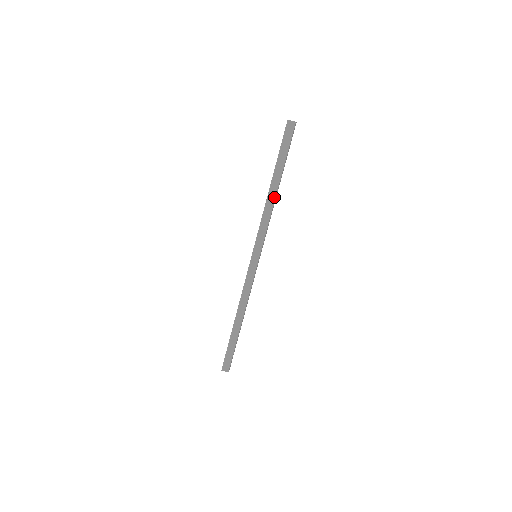
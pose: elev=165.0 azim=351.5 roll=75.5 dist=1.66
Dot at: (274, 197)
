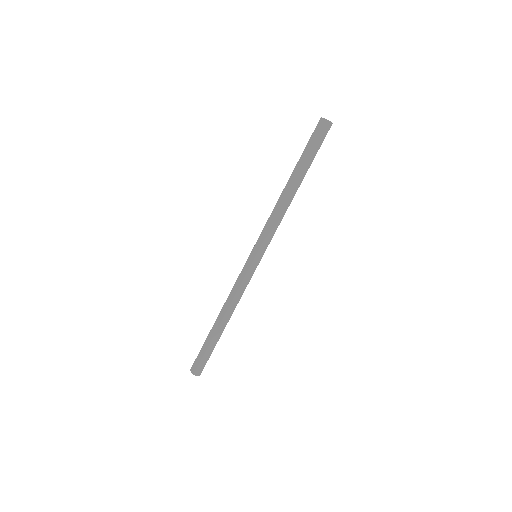
Dot at: (286, 195)
